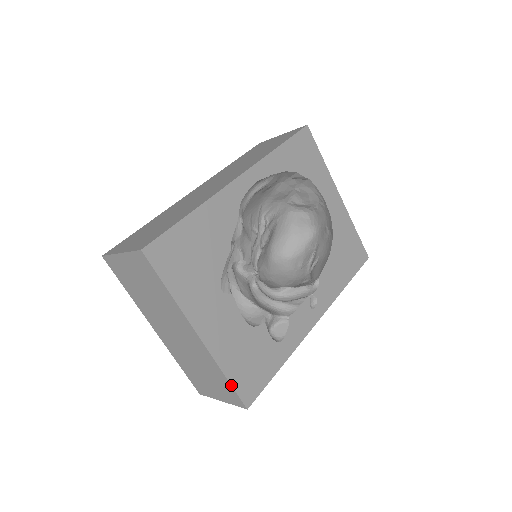
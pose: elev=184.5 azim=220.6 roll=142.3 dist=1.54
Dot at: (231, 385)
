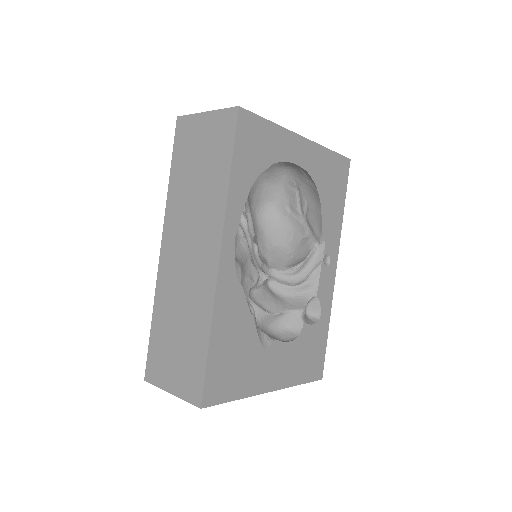
Dot at: occluded
